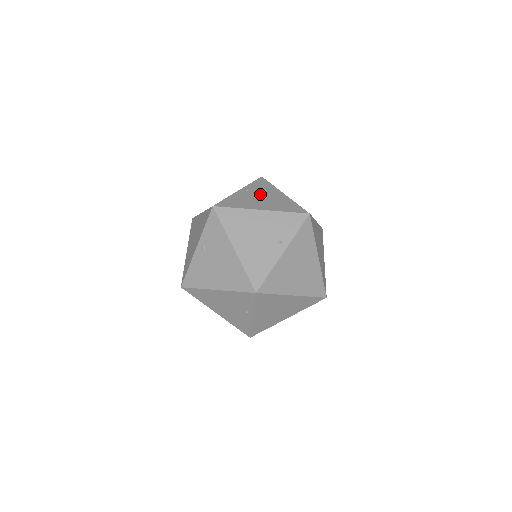
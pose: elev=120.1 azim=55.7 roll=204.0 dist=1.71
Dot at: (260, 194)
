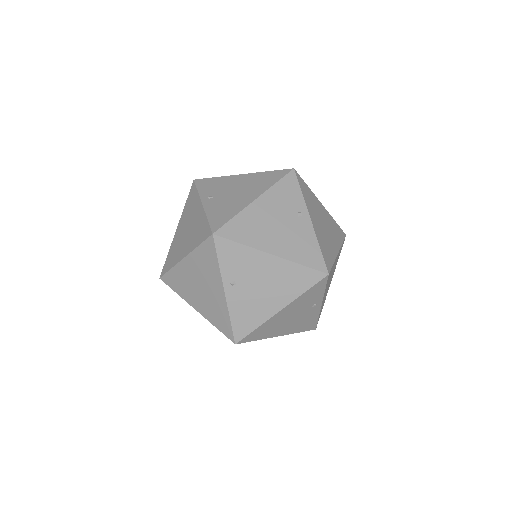
Dot at: (226, 191)
